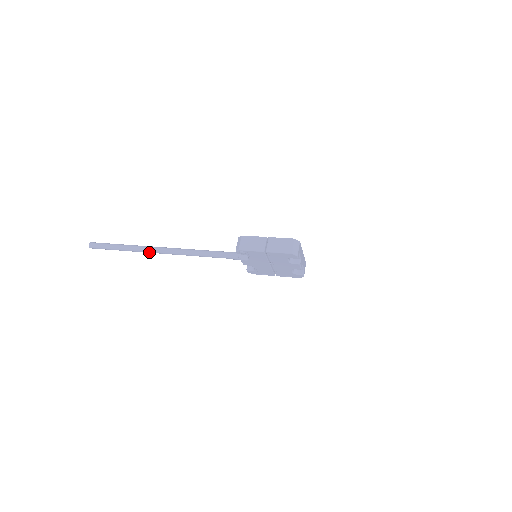
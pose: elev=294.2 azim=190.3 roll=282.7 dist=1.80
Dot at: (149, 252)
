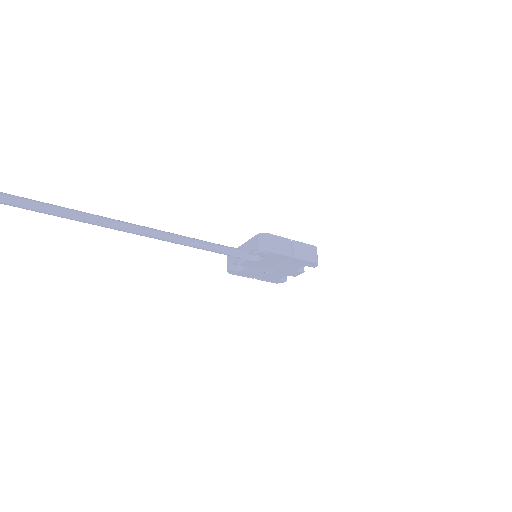
Dot at: (114, 228)
